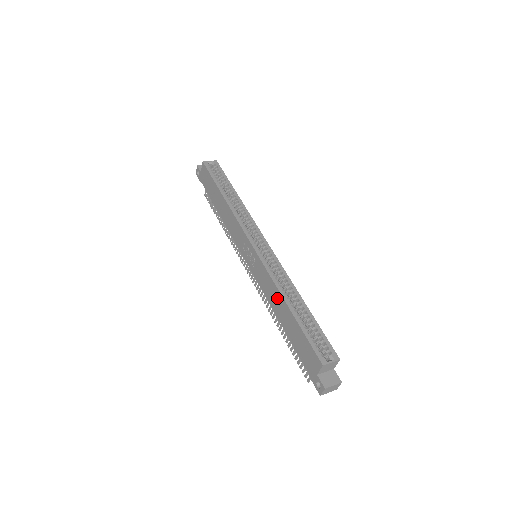
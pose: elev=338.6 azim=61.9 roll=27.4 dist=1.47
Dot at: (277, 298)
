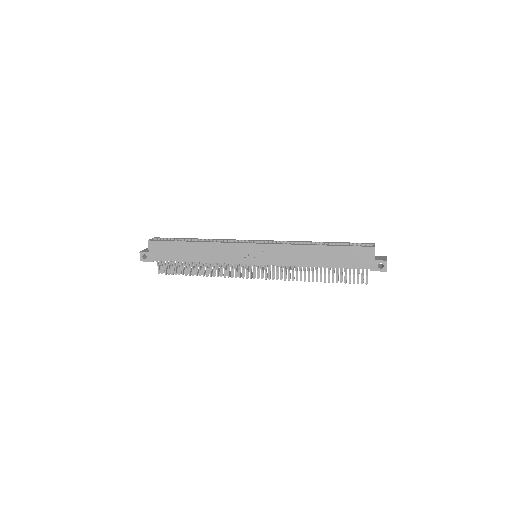
Dot at: (305, 252)
